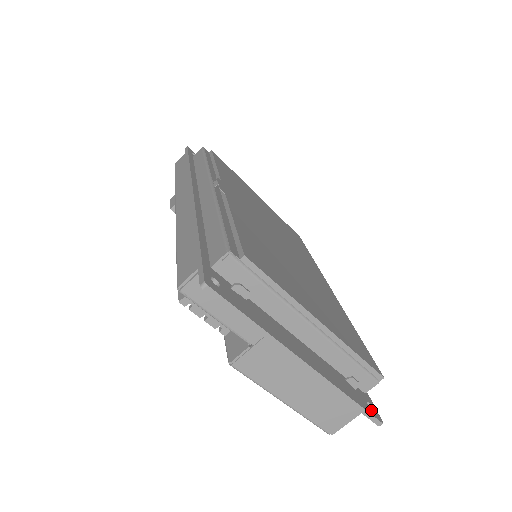
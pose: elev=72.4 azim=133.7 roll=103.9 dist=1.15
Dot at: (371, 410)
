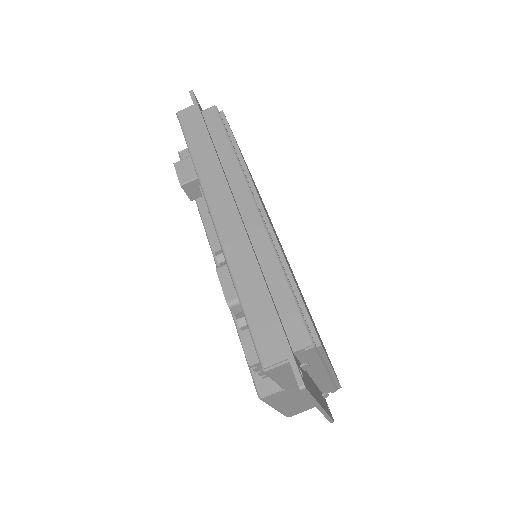
Dot at: occluded
